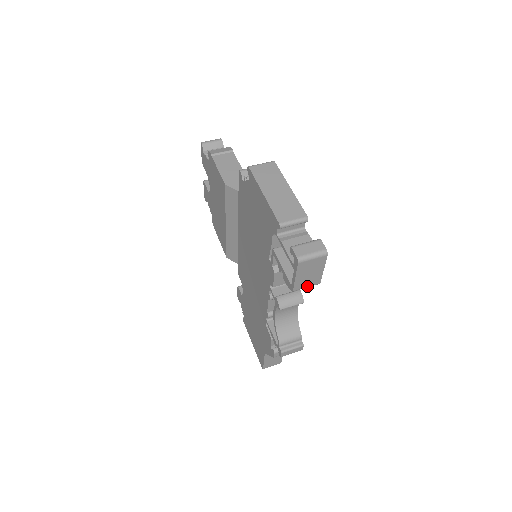
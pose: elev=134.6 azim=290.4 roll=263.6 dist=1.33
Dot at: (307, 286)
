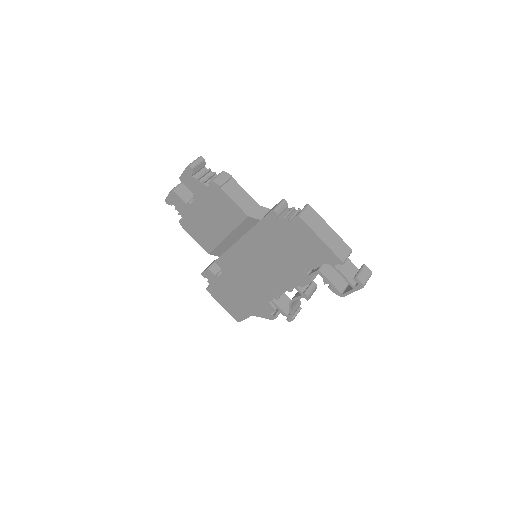
Dot at: occluded
